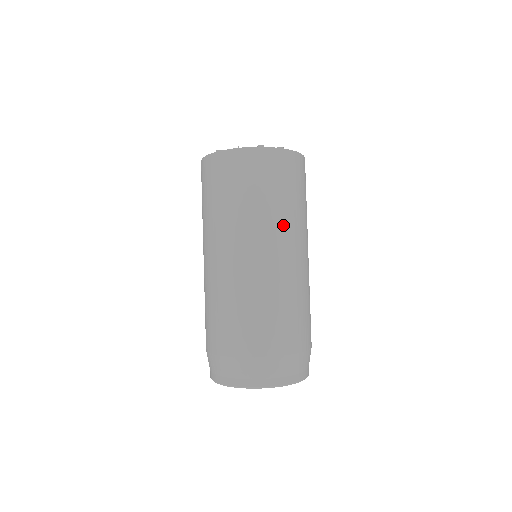
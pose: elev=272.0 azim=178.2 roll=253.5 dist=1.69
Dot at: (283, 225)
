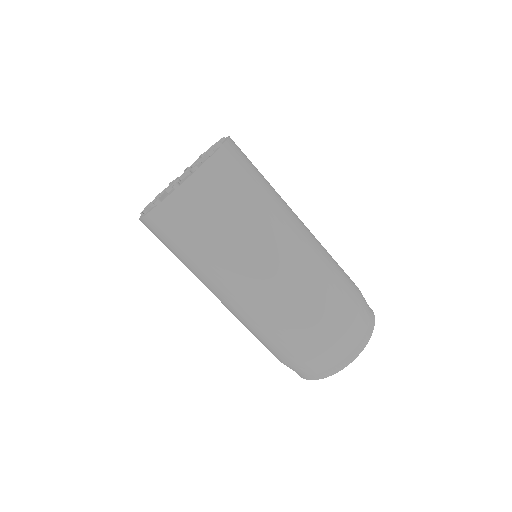
Dot at: (233, 259)
